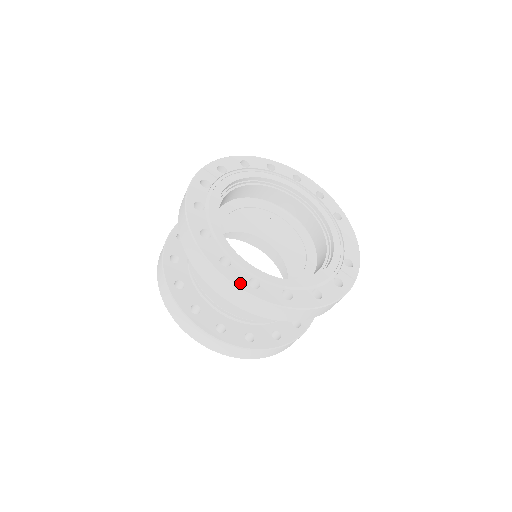
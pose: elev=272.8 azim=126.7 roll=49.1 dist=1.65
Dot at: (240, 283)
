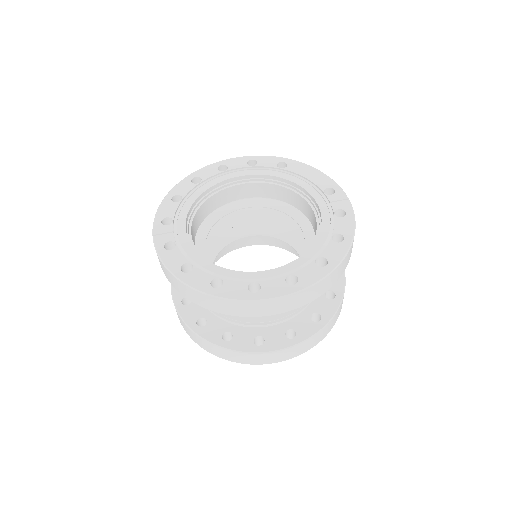
Dot at: (283, 291)
